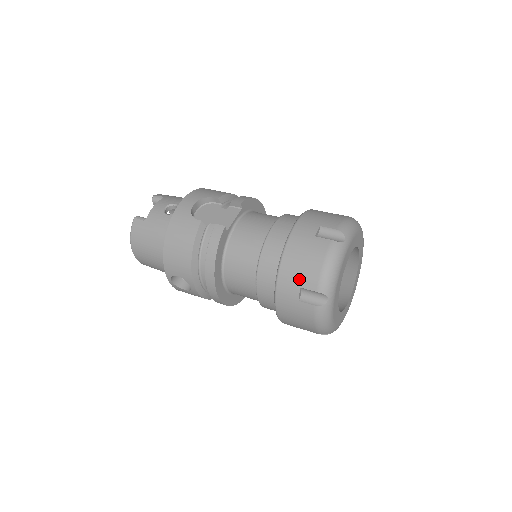
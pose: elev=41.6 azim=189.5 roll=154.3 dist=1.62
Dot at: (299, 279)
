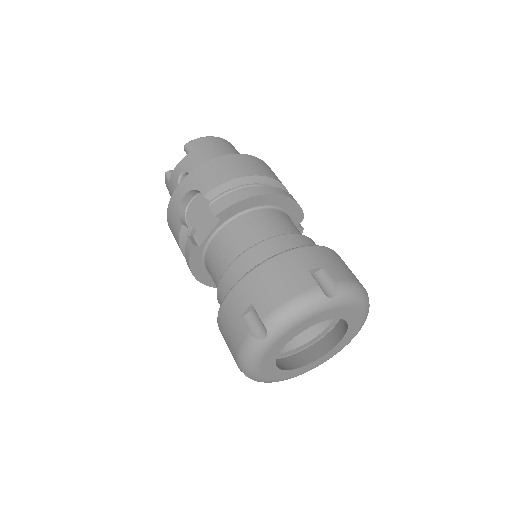
Dot at: (228, 345)
